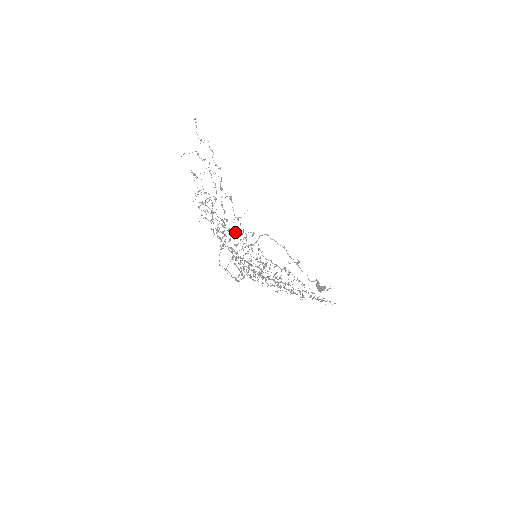
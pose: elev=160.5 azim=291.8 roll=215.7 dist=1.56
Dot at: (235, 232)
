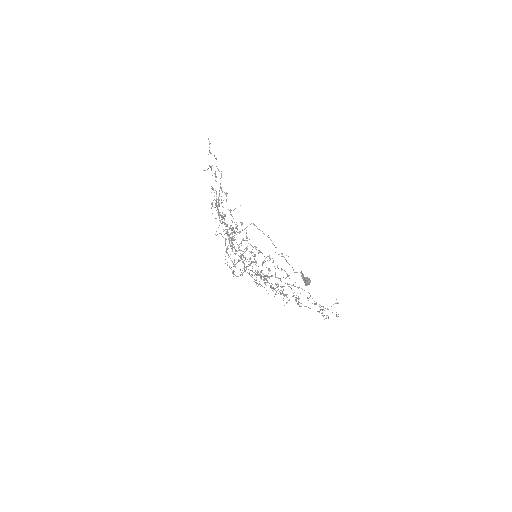
Dot at: (232, 227)
